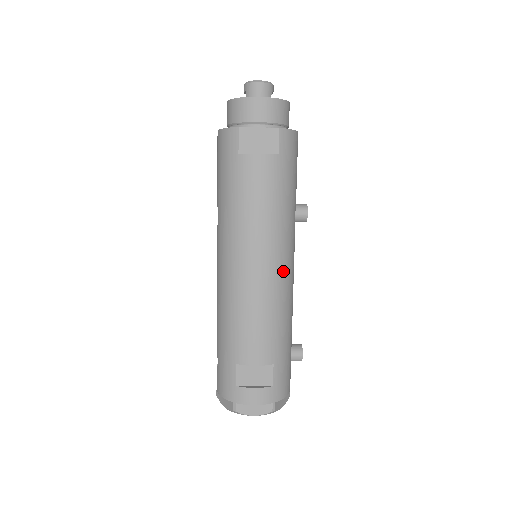
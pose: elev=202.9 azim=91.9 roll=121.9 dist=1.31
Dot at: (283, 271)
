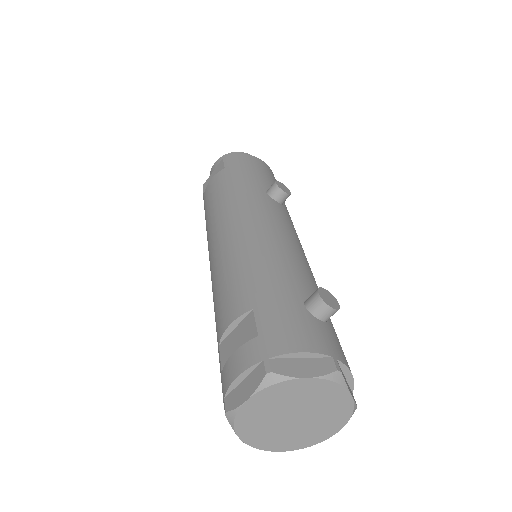
Dot at: (248, 225)
